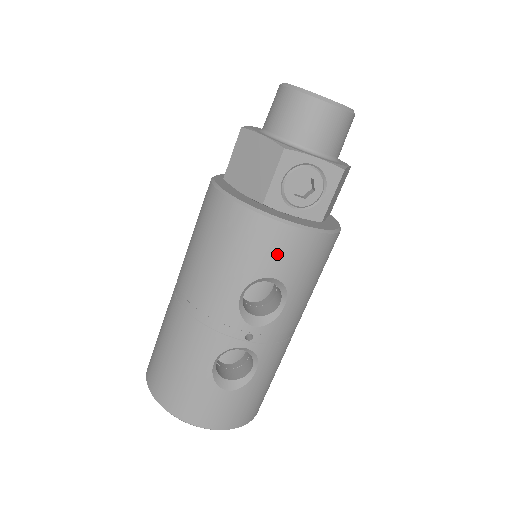
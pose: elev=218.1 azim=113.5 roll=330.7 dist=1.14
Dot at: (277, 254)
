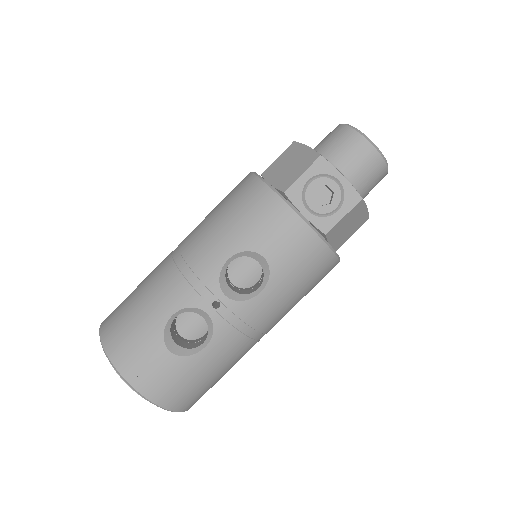
Dot at: (276, 236)
